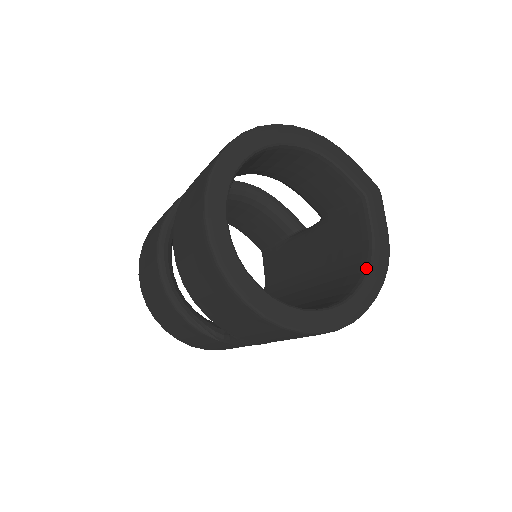
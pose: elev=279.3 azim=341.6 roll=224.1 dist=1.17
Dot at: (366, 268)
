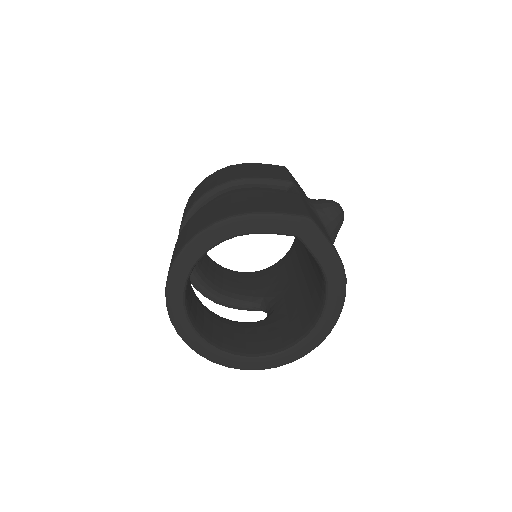
Dot at: (325, 291)
